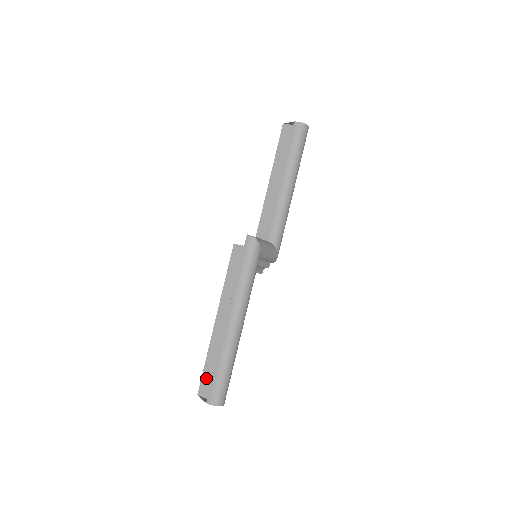
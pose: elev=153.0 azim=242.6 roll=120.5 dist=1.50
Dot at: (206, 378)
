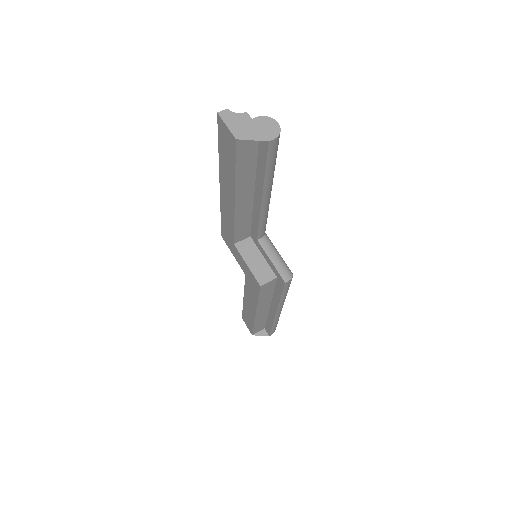
Dot at: (257, 329)
